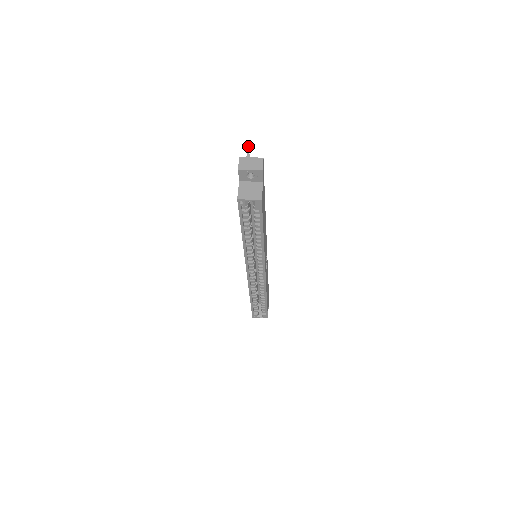
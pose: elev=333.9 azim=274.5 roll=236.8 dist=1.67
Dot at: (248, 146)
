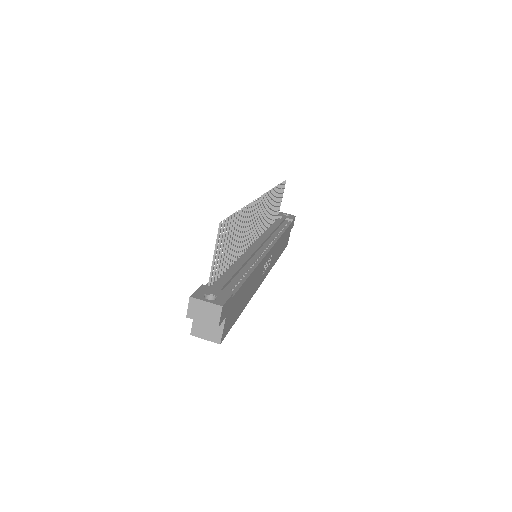
Dot at: (219, 228)
